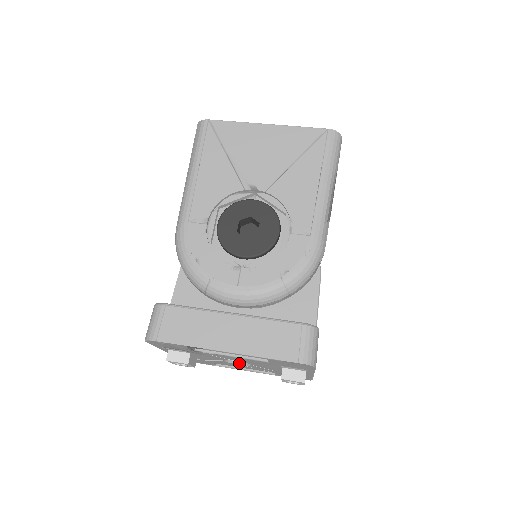
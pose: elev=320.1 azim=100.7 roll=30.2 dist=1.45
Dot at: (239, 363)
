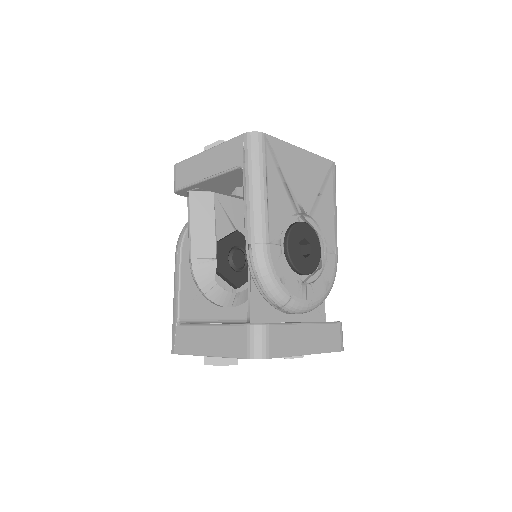
Dot at: occluded
